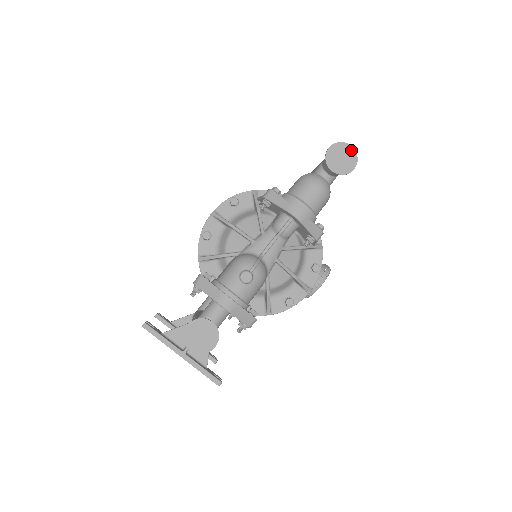
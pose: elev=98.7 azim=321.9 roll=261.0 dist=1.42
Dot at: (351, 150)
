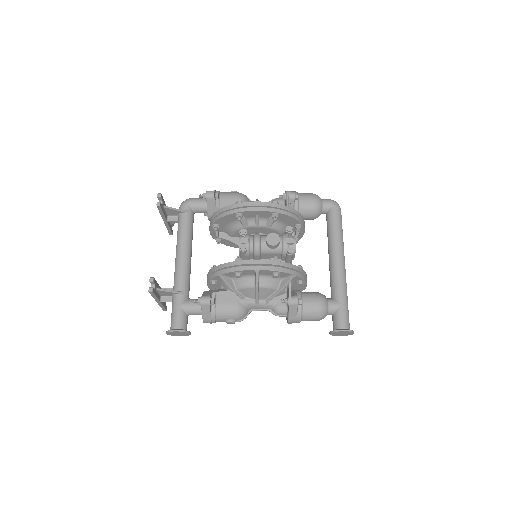
Dot at: (351, 334)
